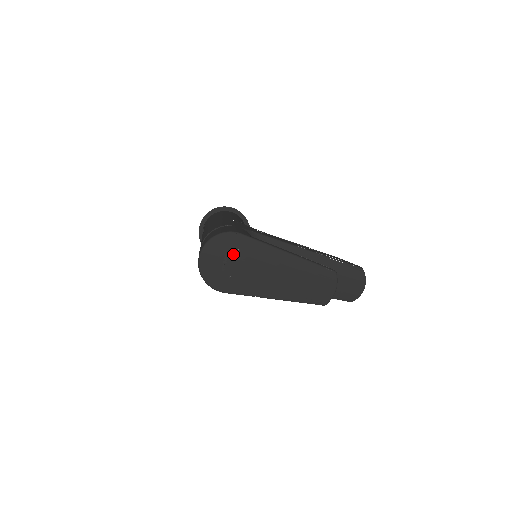
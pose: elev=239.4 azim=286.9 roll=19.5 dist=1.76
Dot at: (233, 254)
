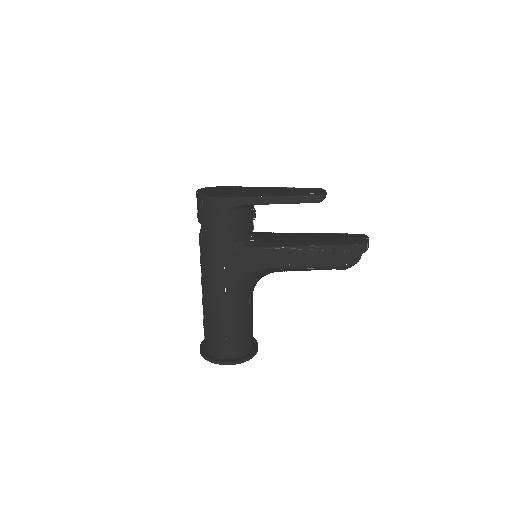
Dot at: (225, 189)
